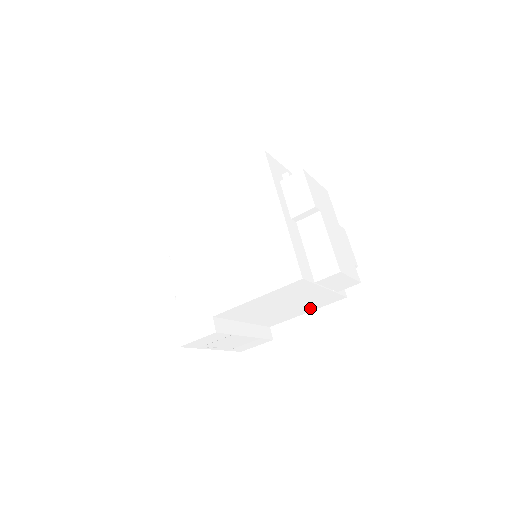
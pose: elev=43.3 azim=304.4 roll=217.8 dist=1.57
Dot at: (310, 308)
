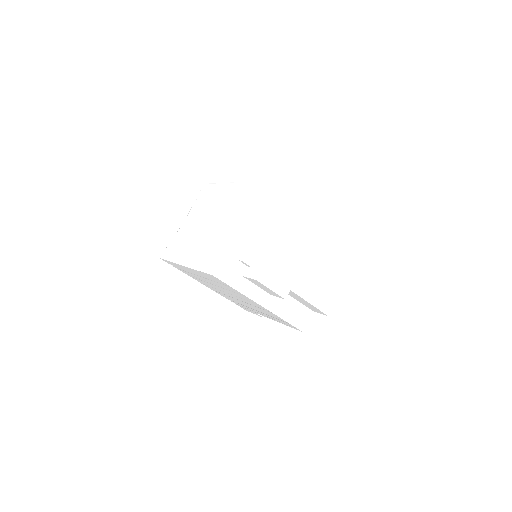
Dot at: occluded
